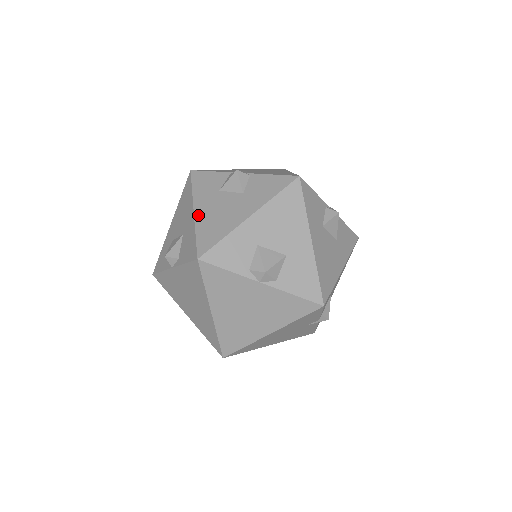
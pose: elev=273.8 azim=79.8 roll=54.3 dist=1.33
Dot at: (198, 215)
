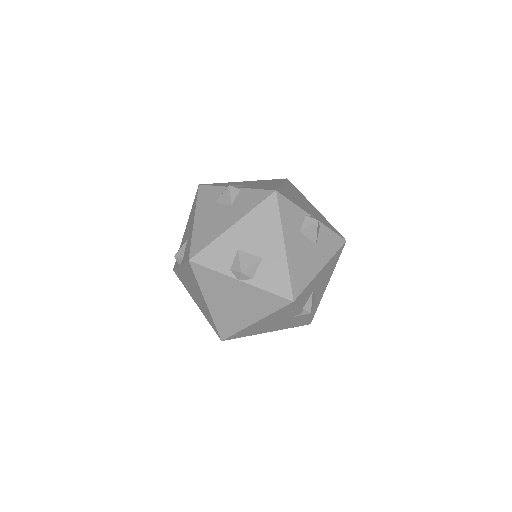
Dot at: (196, 224)
